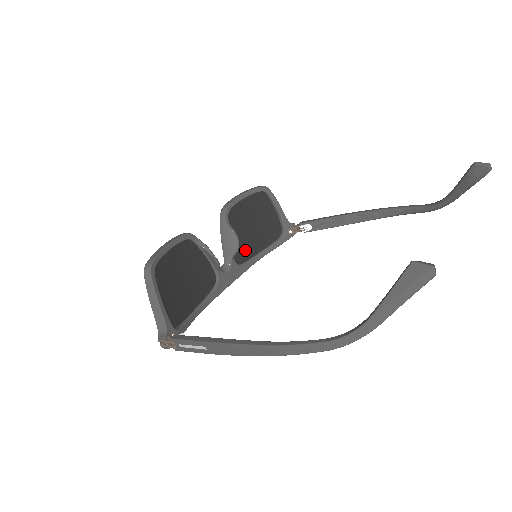
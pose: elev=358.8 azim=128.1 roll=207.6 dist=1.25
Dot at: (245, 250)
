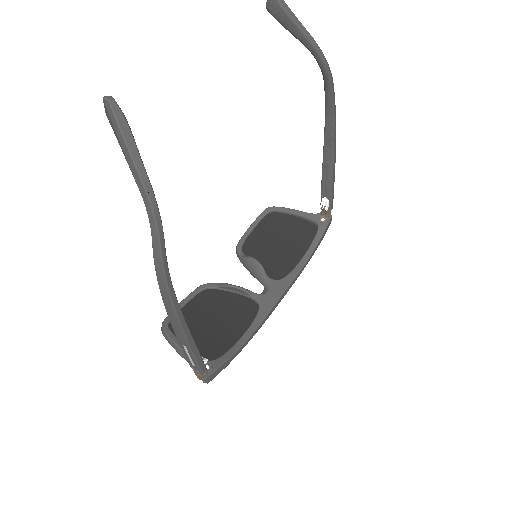
Dot at: (283, 265)
